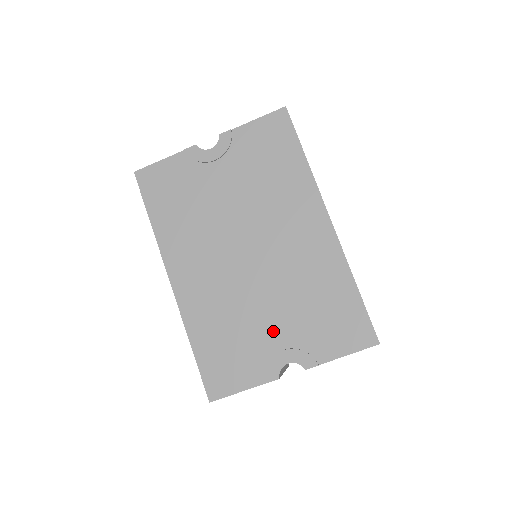
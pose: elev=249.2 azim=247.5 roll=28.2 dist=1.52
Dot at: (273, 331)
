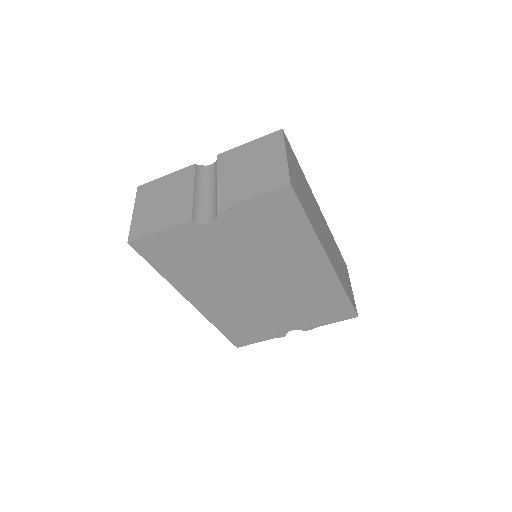
Dot at: (281, 318)
